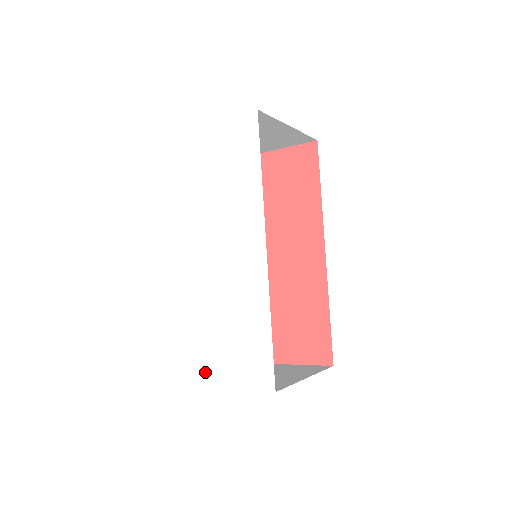
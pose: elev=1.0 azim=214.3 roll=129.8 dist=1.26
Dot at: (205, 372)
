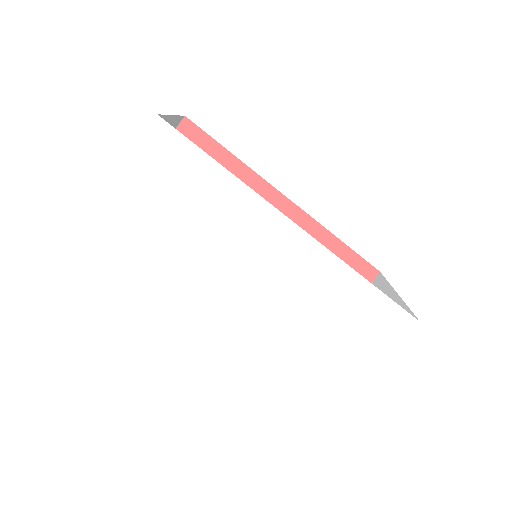
Dot at: (341, 383)
